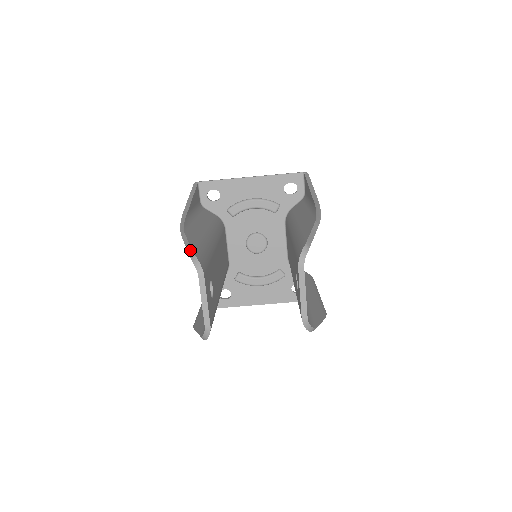
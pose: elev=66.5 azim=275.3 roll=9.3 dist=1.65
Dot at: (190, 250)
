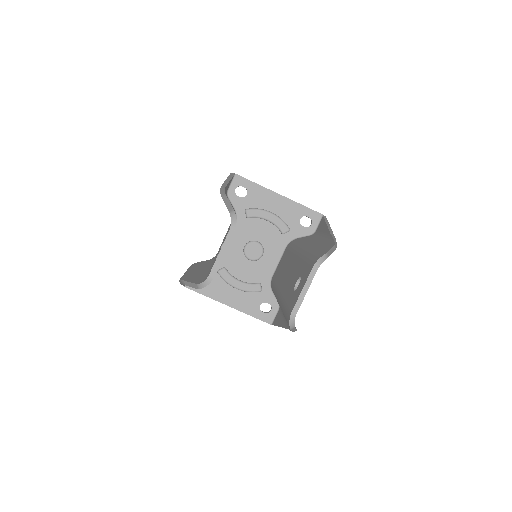
Dot at: (231, 207)
